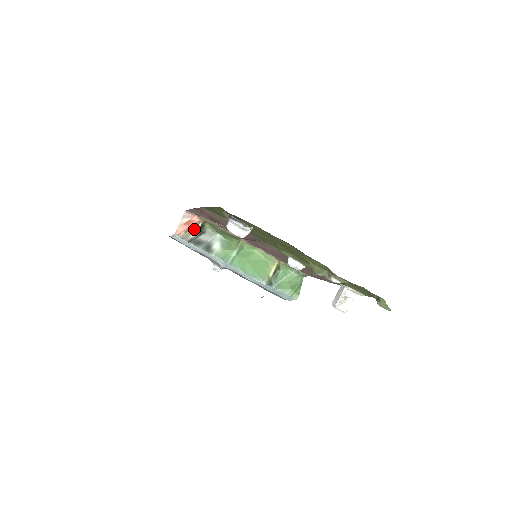
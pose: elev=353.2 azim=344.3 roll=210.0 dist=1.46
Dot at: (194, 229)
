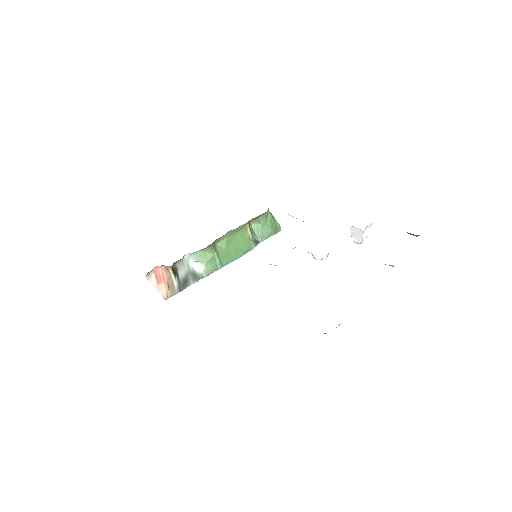
Dot at: (170, 279)
